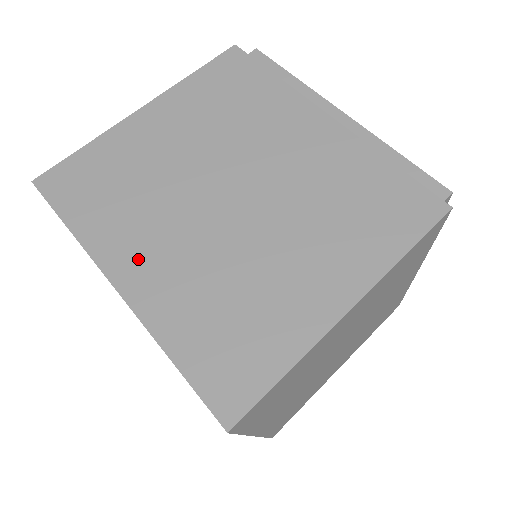
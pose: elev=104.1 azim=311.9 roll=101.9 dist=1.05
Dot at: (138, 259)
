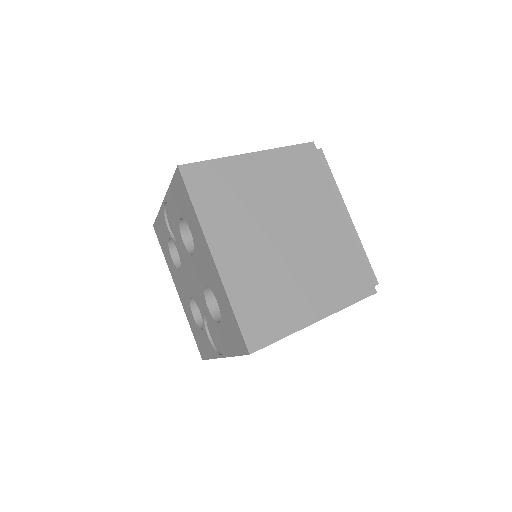
Dot at: occluded
